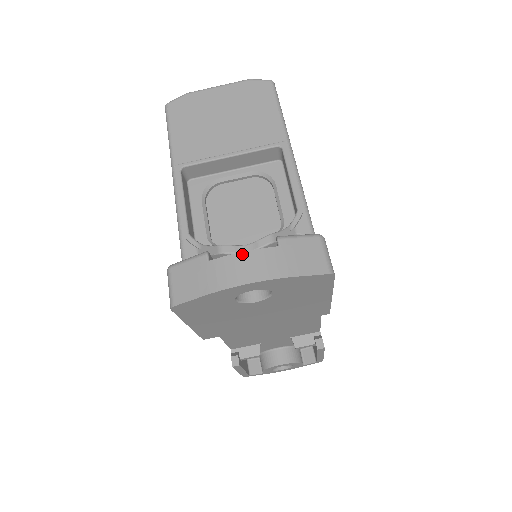
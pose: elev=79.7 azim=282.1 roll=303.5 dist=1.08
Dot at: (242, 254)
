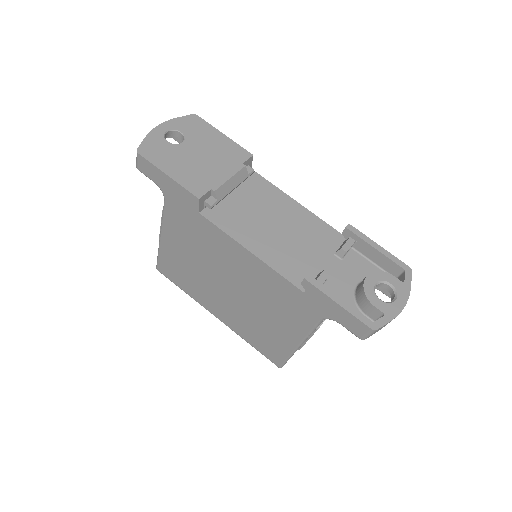
Dot at: occluded
